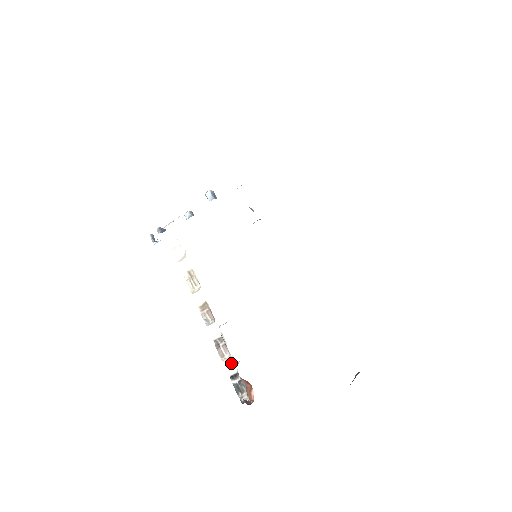
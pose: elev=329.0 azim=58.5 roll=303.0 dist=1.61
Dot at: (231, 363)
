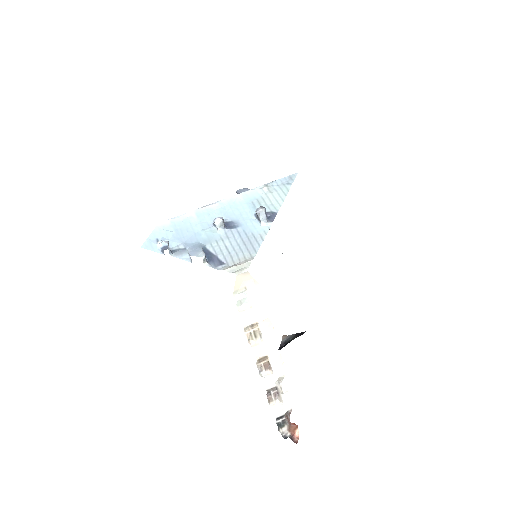
Dot at: (280, 408)
